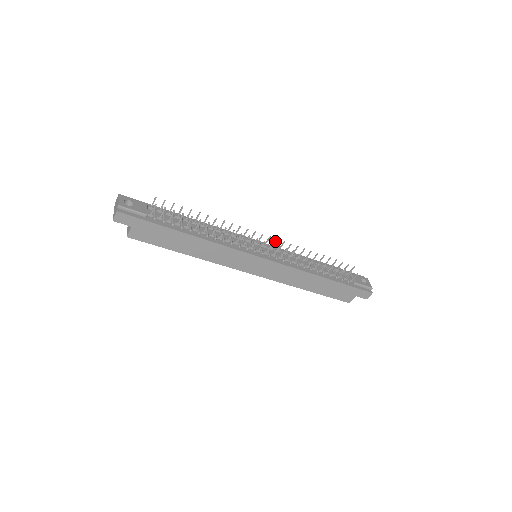
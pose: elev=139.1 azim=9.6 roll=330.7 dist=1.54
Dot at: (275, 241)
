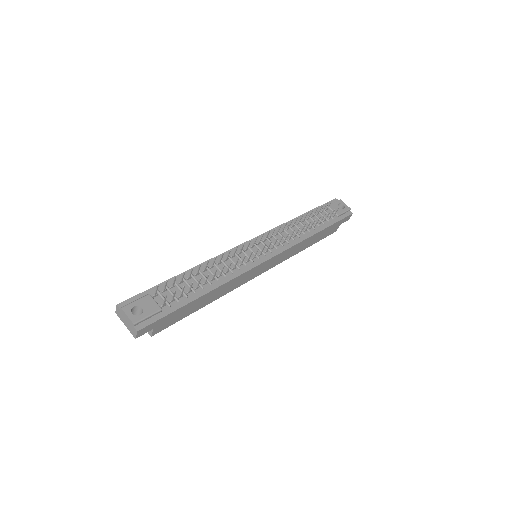
Dot at: (268, 234)
